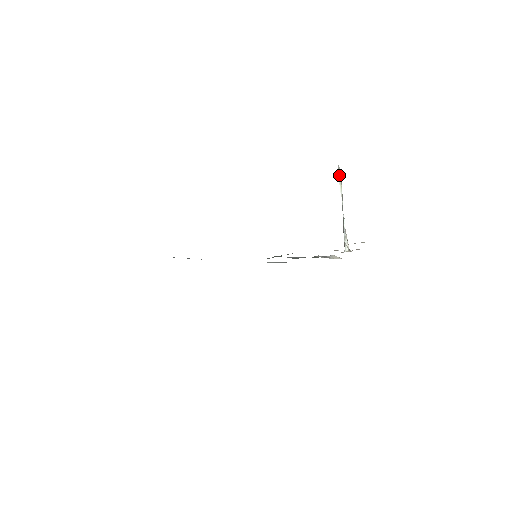
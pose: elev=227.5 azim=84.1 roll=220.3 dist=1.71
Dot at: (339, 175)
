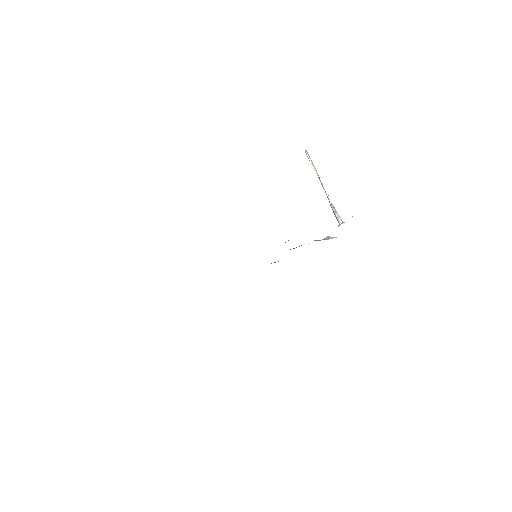
Dot at: (308, 157)
